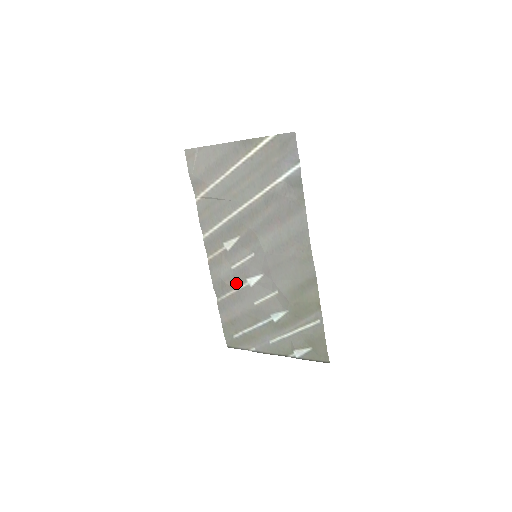
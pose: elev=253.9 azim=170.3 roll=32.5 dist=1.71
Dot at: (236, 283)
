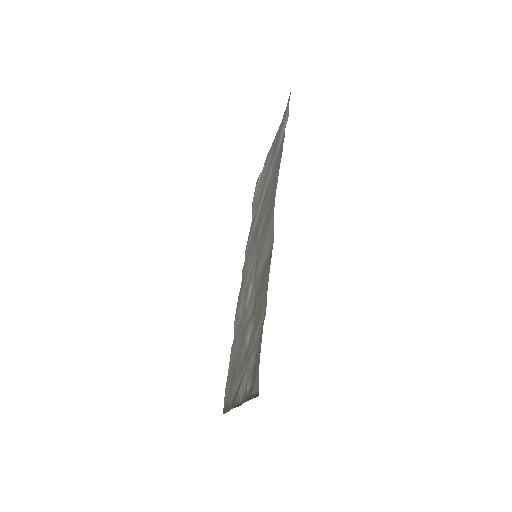
Dot at: (243, 306)
